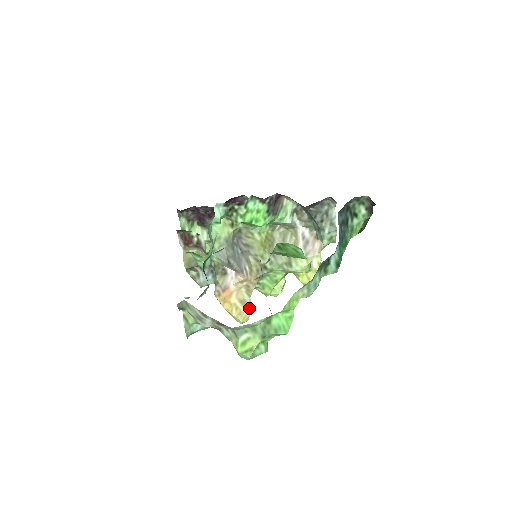
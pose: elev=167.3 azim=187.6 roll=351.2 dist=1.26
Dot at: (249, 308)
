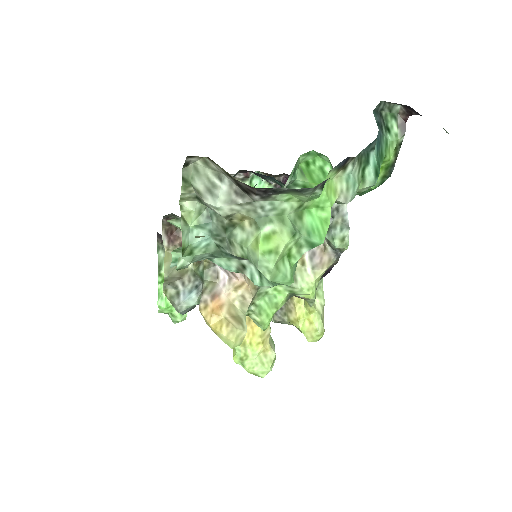
Dot at: (244, 326)
